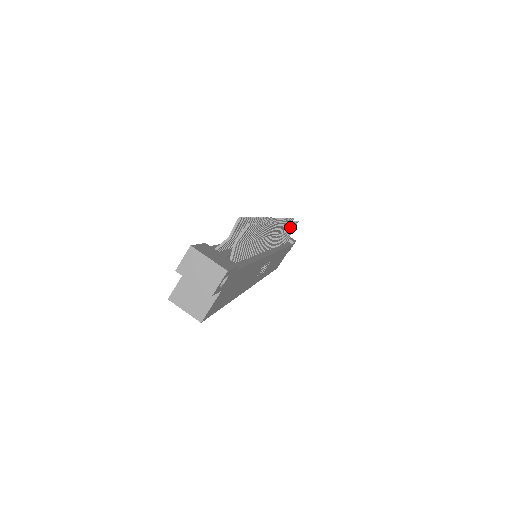
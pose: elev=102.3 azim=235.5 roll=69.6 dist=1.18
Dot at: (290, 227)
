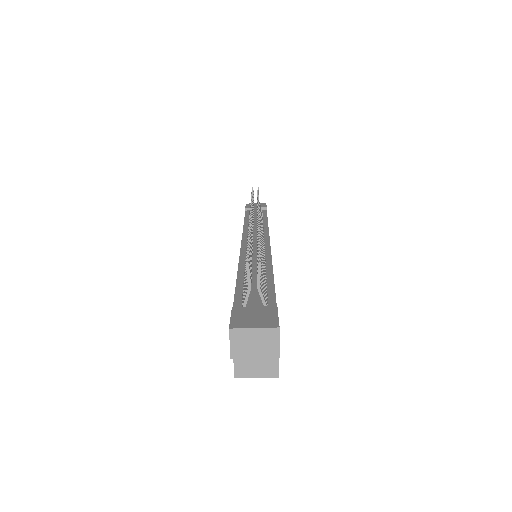
Dot at: occluded
